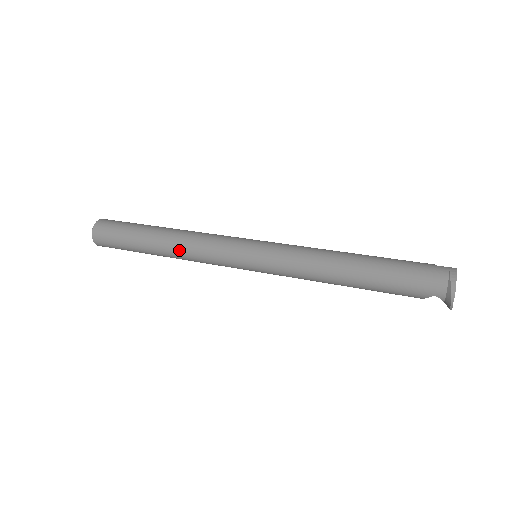
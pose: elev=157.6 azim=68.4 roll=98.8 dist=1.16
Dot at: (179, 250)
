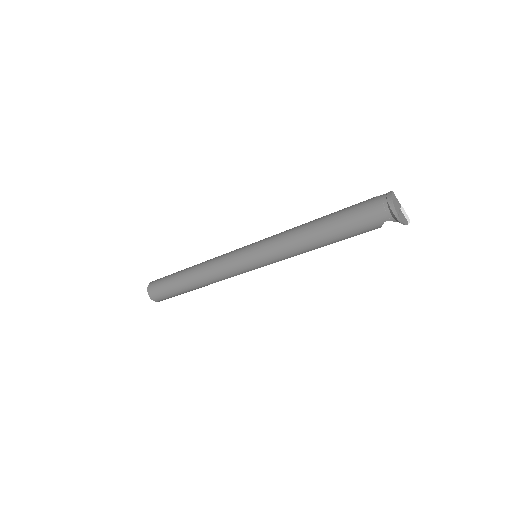
Dot at: (204, 279)
